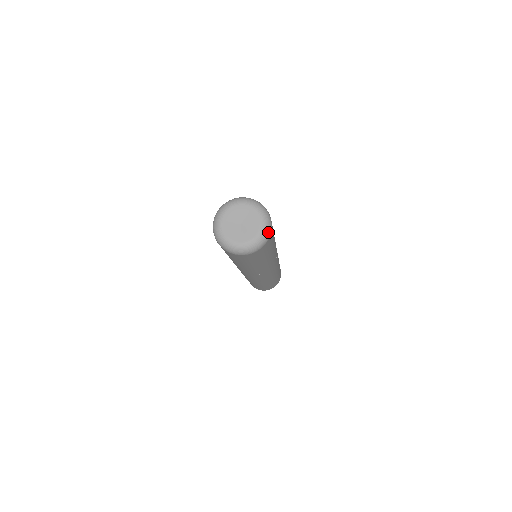
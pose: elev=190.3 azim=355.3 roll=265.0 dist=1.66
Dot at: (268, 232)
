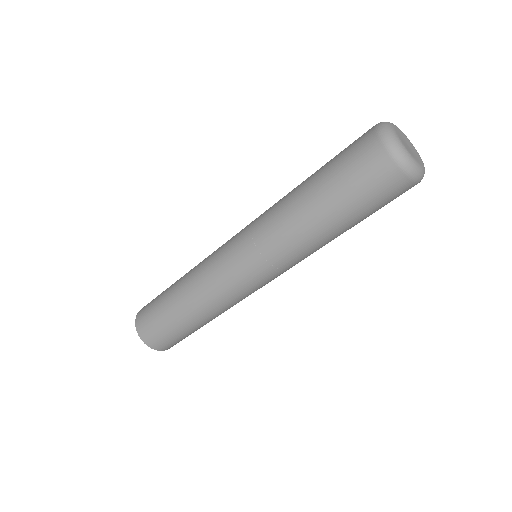
Dot at: occluded
